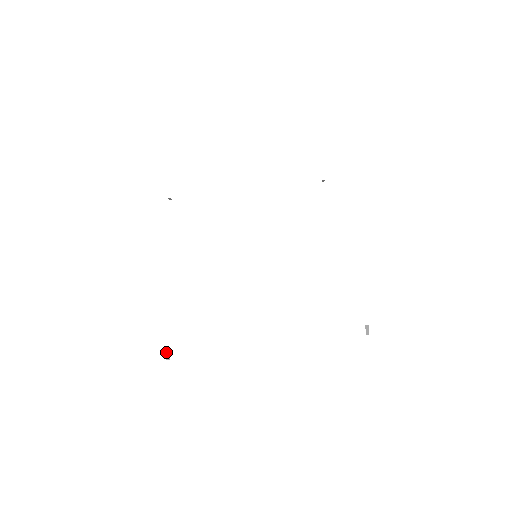
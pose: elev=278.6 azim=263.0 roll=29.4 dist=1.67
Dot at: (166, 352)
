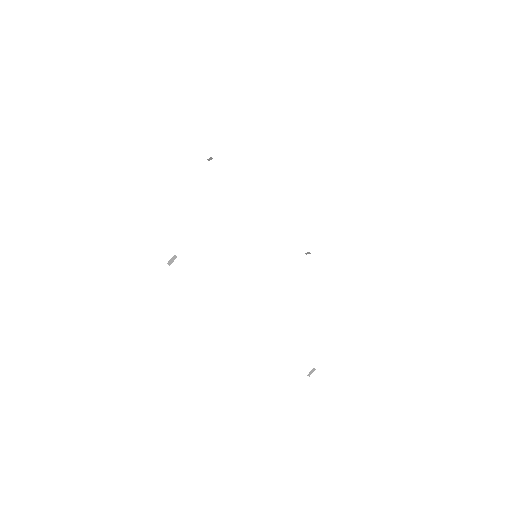
Dot at: (174, 257)
